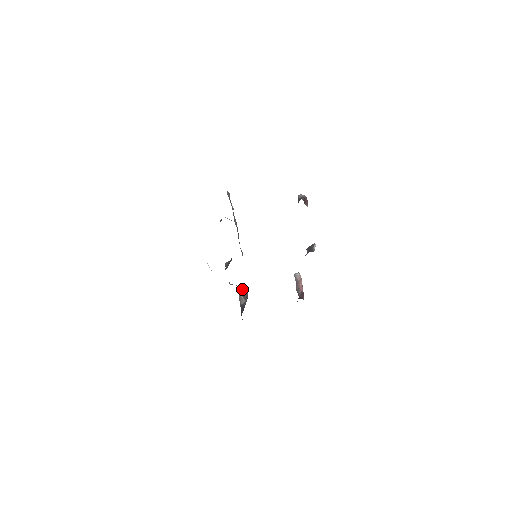
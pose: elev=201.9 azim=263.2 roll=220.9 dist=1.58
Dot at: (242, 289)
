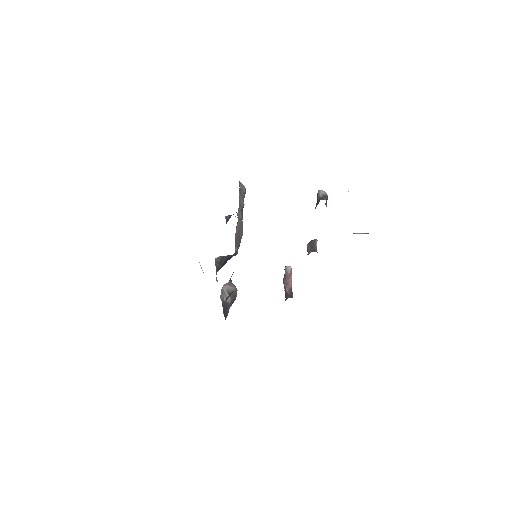
Dot at: (229, 285)
